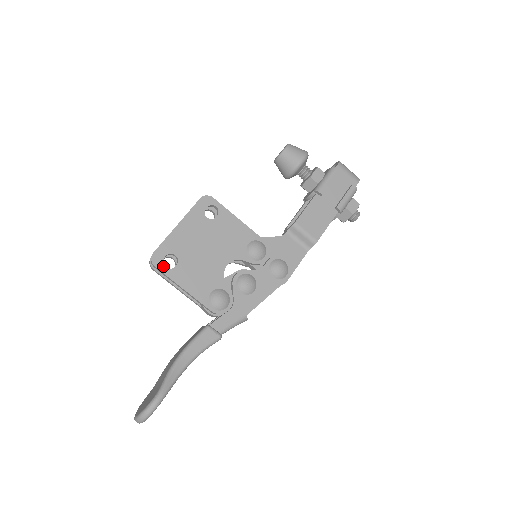
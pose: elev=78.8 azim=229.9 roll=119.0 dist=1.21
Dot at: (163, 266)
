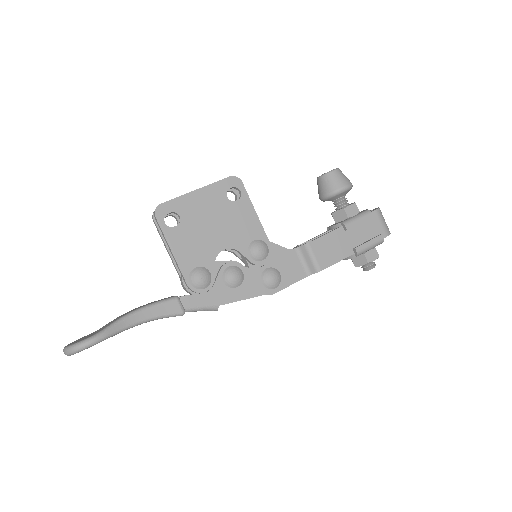
Dot at: (163, 220)
